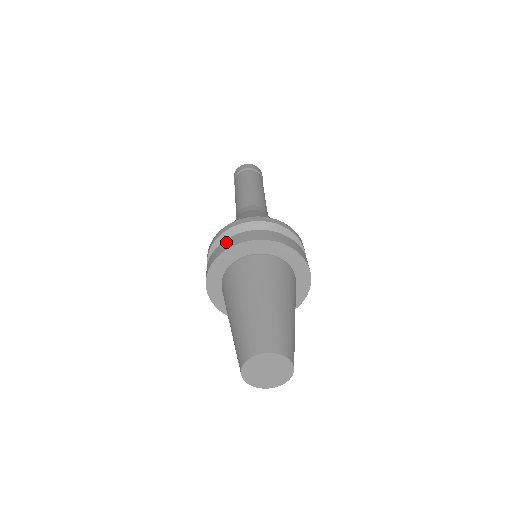
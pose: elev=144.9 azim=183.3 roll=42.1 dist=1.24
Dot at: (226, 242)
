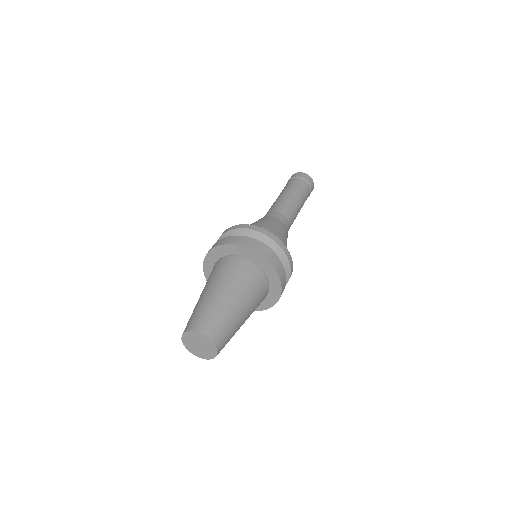
Dot at: (224, 239)
